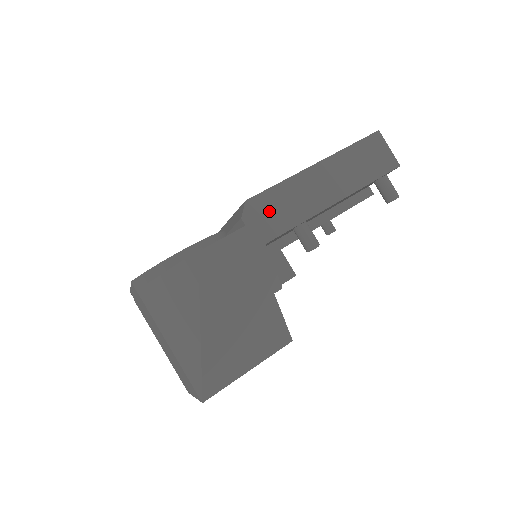
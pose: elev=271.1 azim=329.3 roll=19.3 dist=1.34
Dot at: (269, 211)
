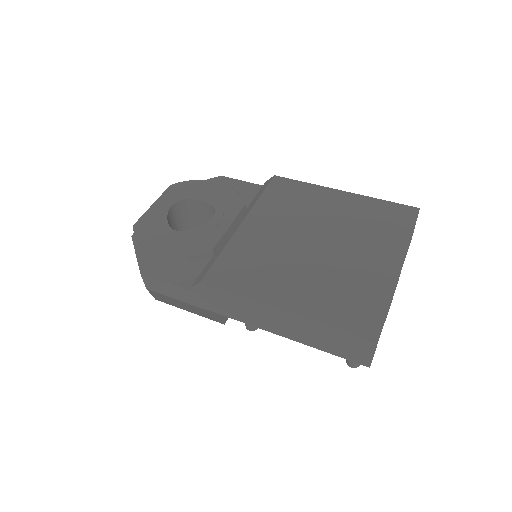
Dot at: (216, 299)
